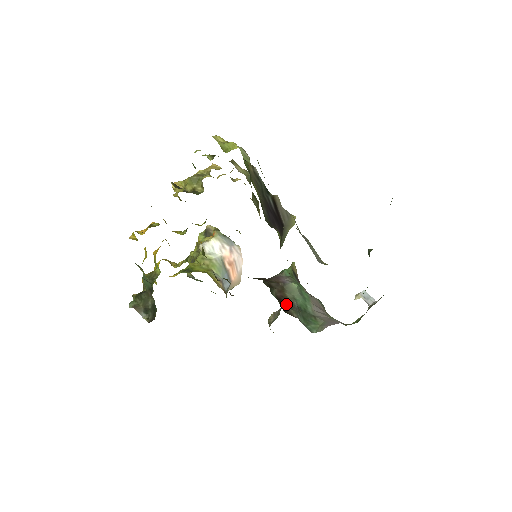
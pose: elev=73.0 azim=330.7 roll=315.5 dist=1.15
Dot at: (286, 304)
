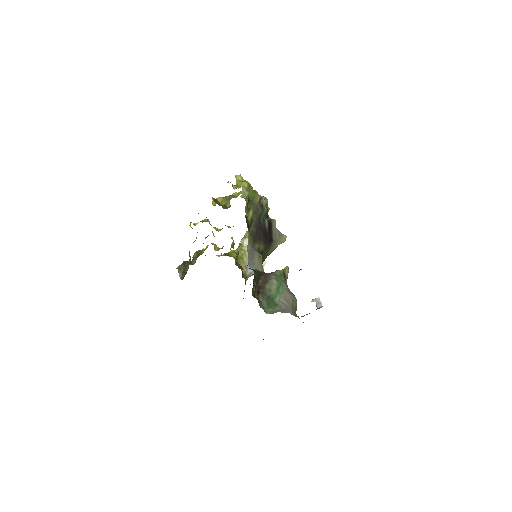
Dot at: (260, 291)
